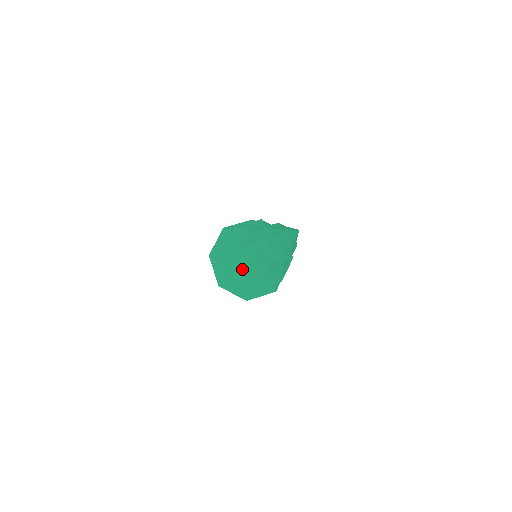
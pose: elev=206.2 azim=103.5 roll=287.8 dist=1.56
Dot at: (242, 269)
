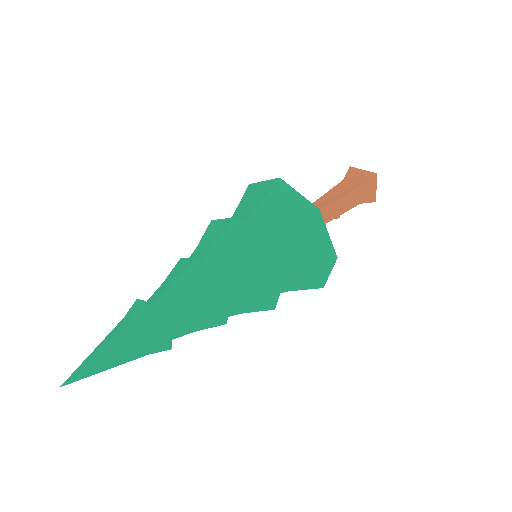
Dot at: occluded
